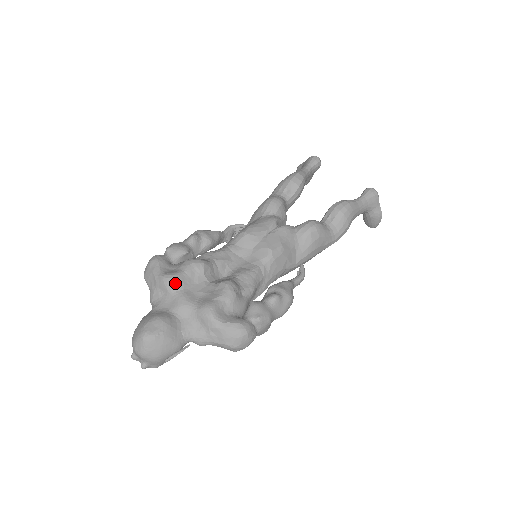
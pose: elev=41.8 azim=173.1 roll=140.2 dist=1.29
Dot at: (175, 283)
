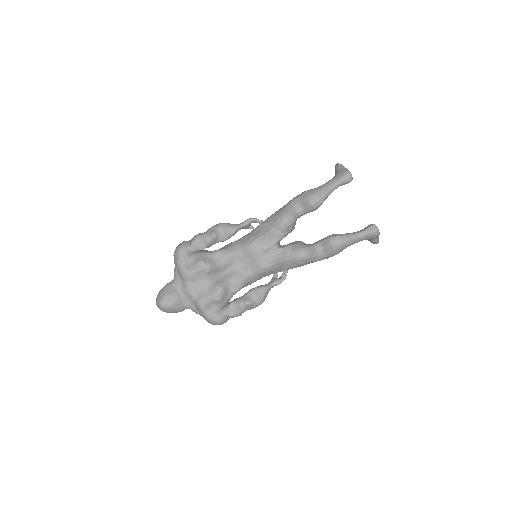
Dot at: (187, 277)
